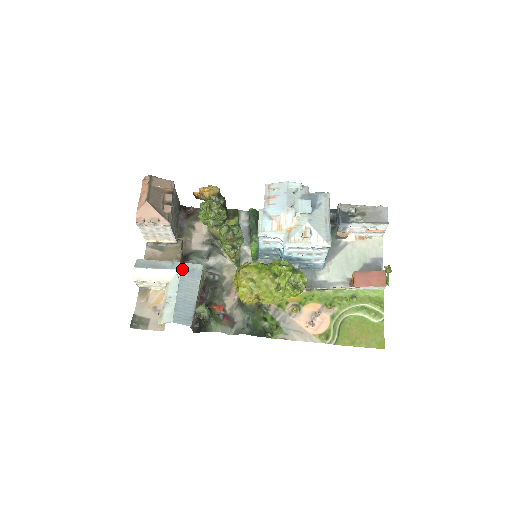
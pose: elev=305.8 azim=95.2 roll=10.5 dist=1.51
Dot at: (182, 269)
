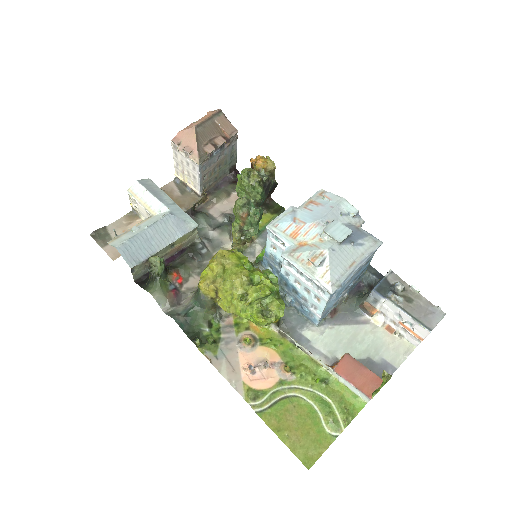
Dot at: (175, 212)
